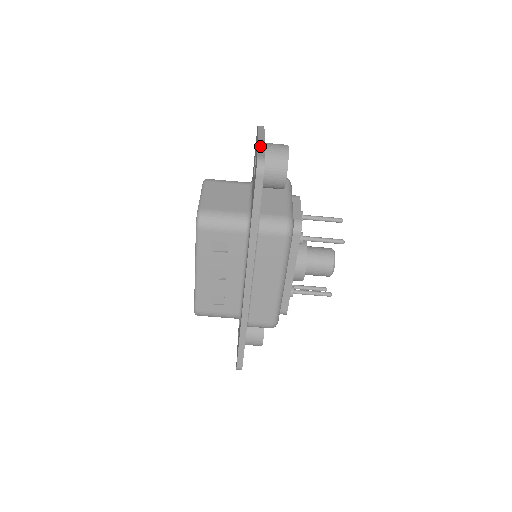
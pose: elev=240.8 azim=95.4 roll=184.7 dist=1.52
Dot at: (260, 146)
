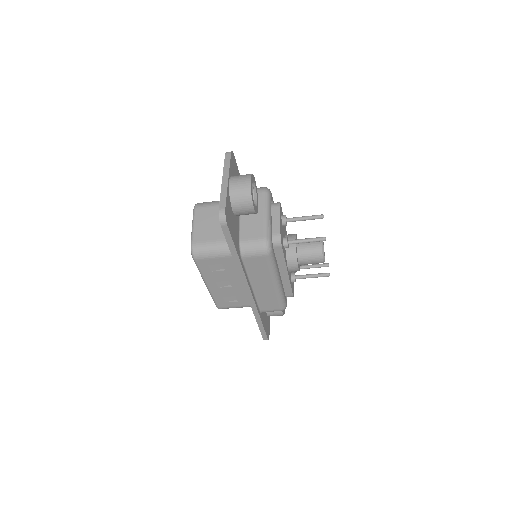
Dot at: (223, 191)
